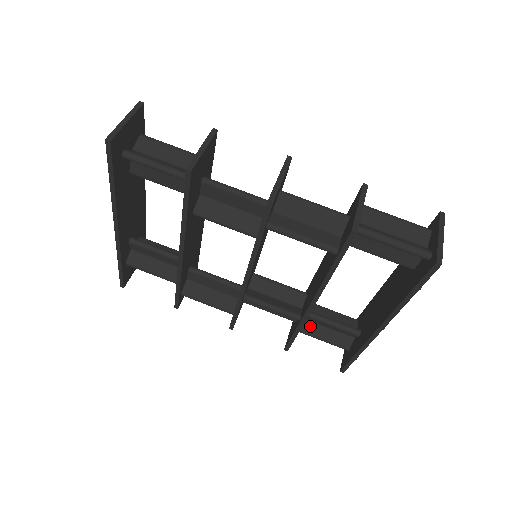
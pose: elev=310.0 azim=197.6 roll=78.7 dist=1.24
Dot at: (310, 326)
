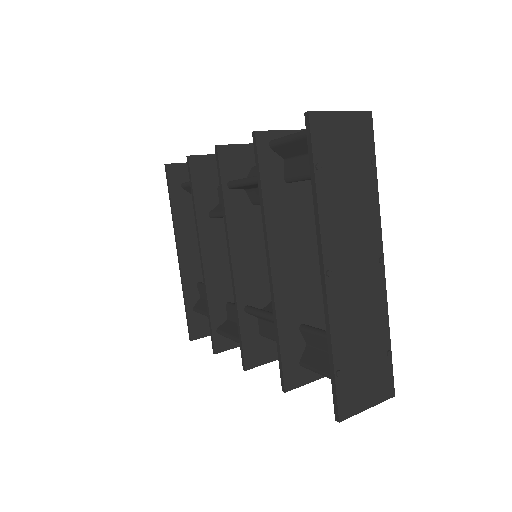
Dot at: (313, 354)
